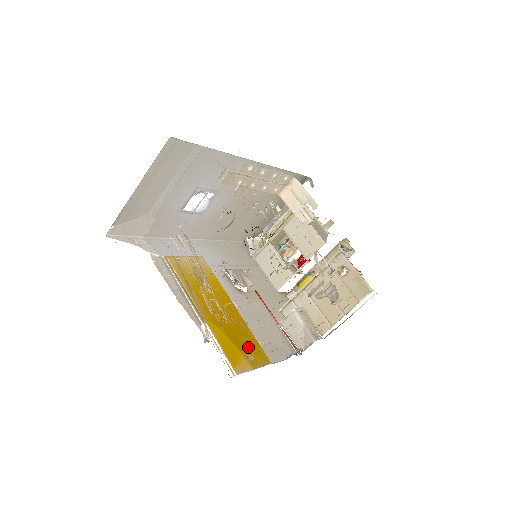
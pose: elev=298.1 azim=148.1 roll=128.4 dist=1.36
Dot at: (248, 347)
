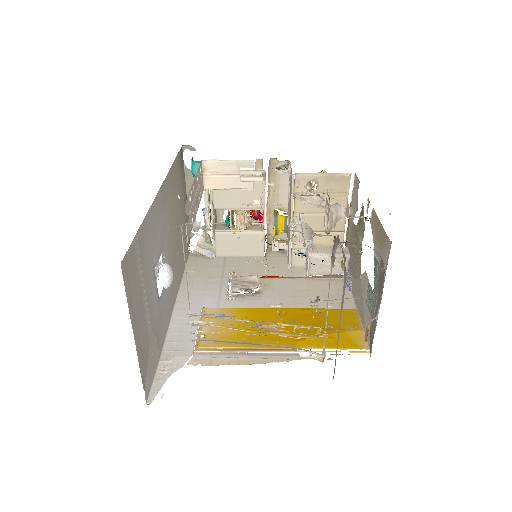
Dot at: (335, 321)
